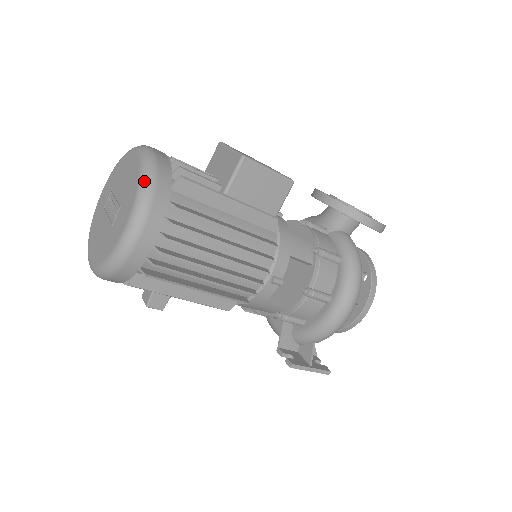
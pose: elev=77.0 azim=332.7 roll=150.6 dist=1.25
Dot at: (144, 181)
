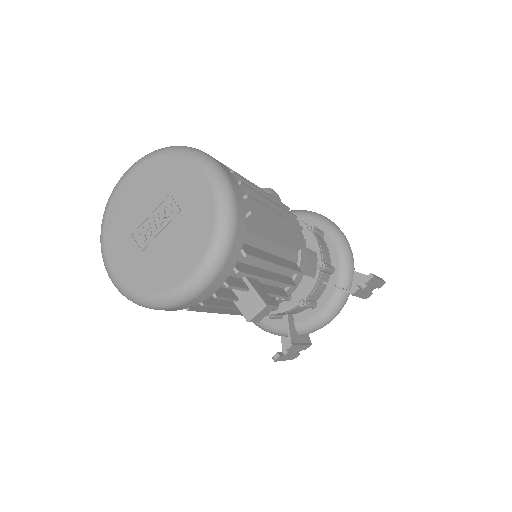
Dot at: (170, 148)
